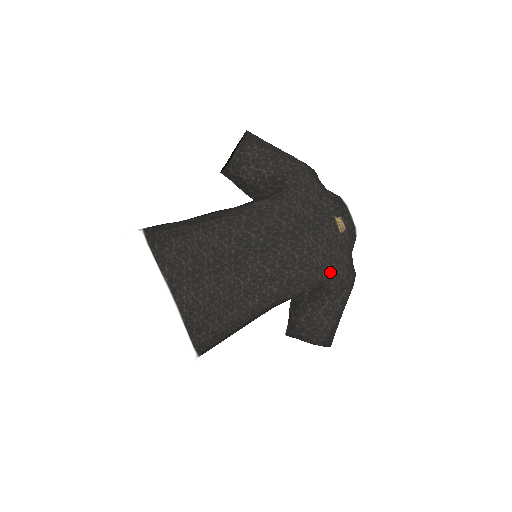
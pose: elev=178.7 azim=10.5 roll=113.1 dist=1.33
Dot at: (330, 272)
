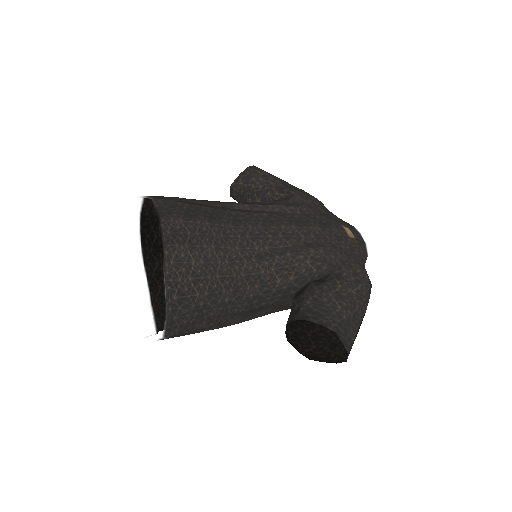
Dot at: (341, 260)
